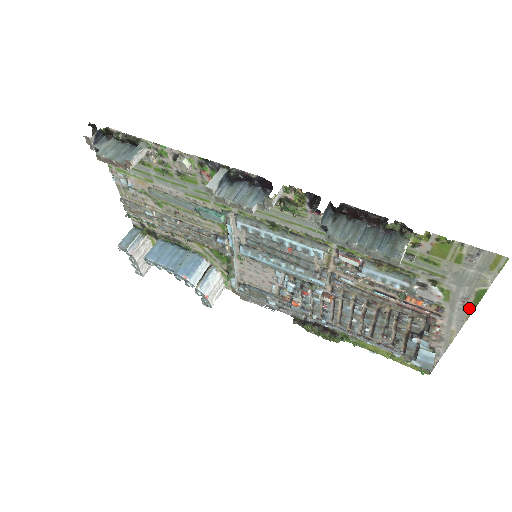
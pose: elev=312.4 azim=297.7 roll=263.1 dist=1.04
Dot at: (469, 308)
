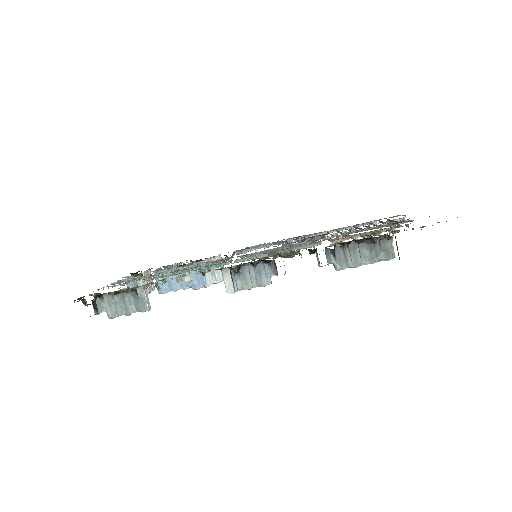
Dot at: occluded
